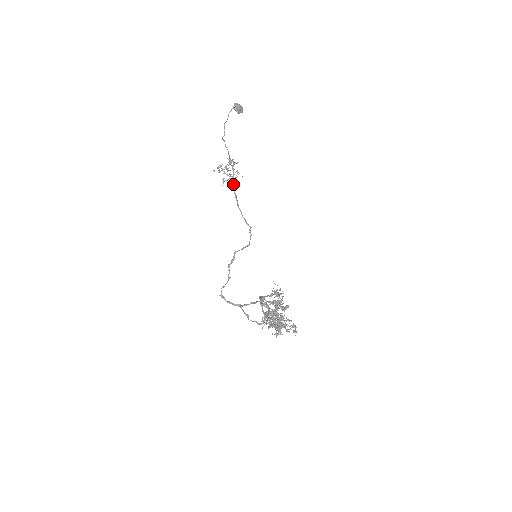
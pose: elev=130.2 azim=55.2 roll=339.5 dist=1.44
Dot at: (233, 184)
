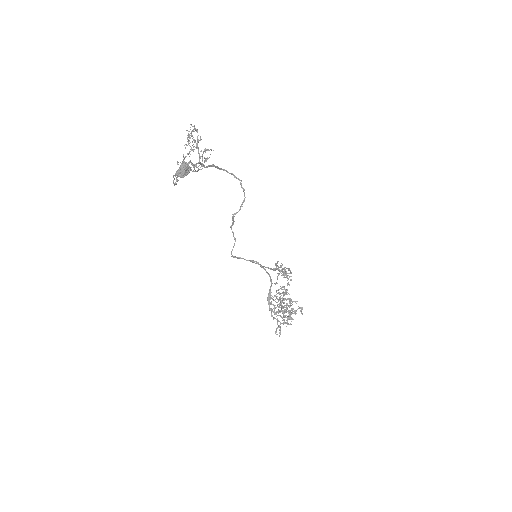
Dot at: (206, 167)
